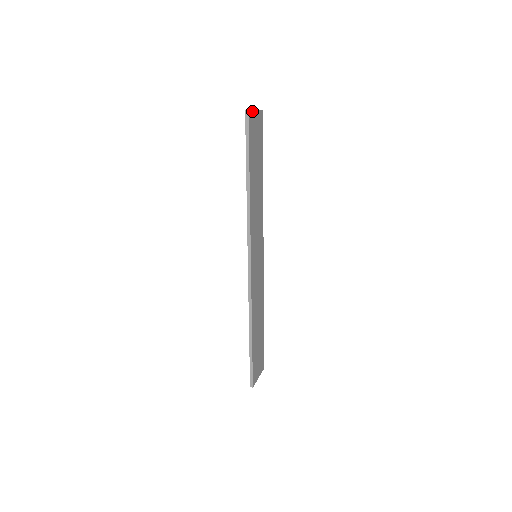
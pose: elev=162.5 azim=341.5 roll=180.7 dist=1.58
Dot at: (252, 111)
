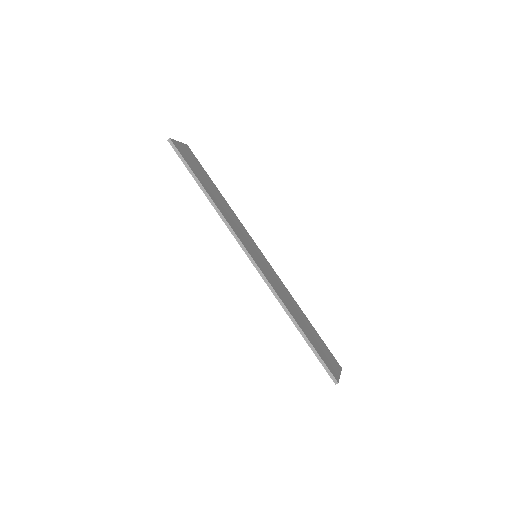
Dot at: (175, 141)
